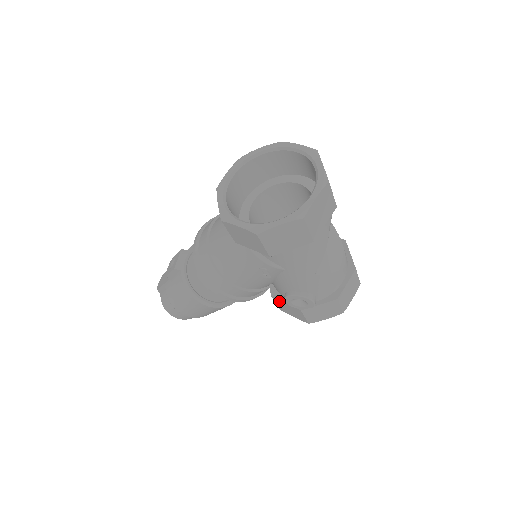
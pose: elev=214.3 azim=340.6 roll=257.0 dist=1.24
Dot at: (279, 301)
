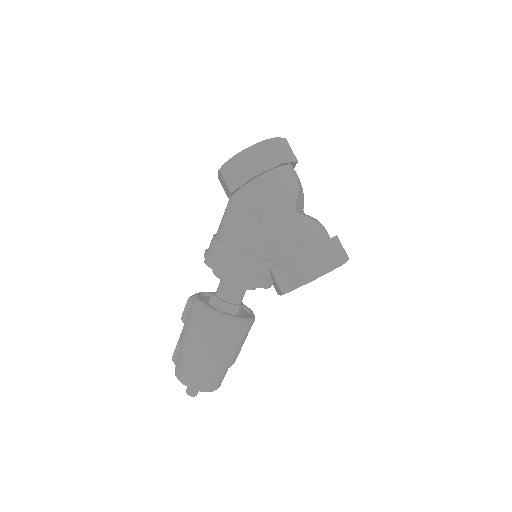
Dot at: (277, 269)
